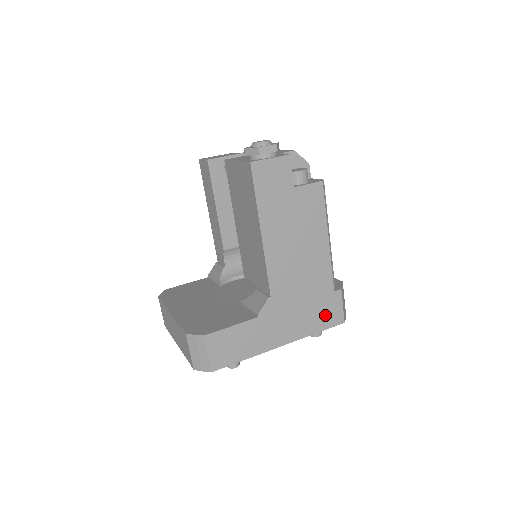
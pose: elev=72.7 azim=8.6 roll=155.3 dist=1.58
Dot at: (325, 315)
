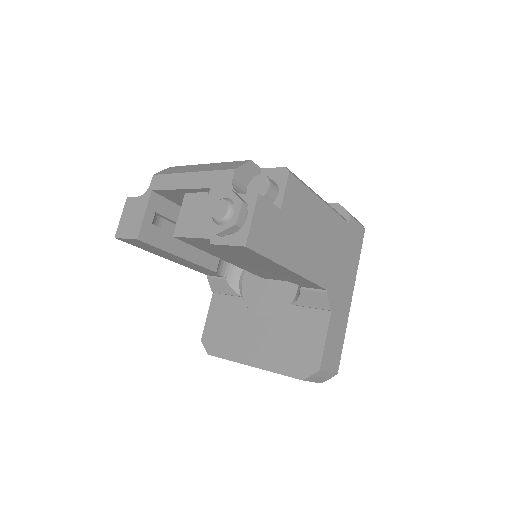
Dot at: (355, 244)
